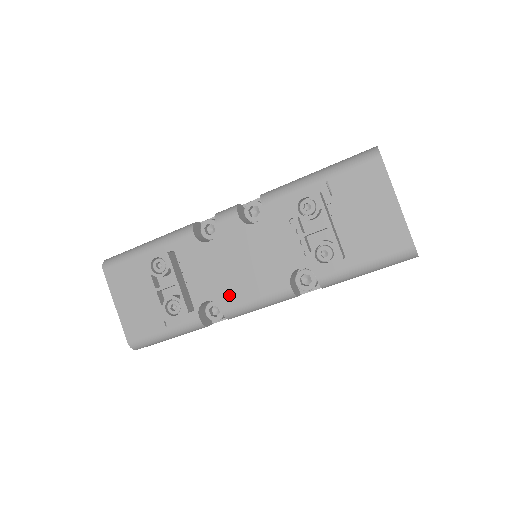
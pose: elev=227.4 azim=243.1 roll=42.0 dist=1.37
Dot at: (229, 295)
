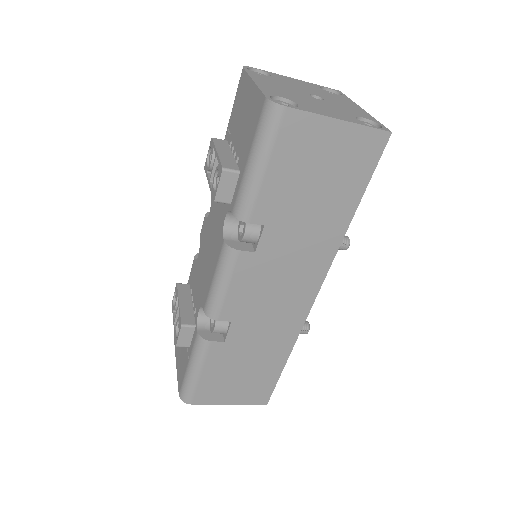
Dot at: (205, 291)
